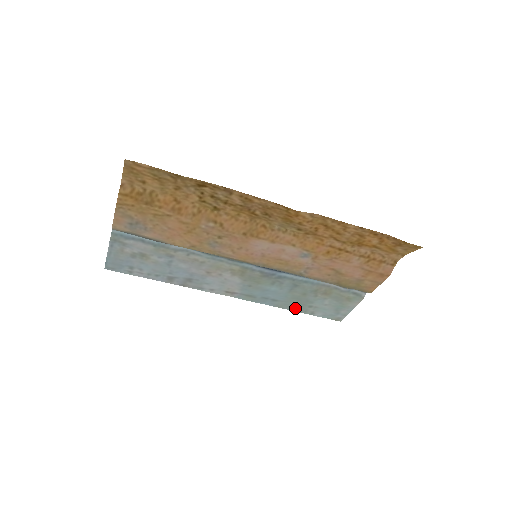
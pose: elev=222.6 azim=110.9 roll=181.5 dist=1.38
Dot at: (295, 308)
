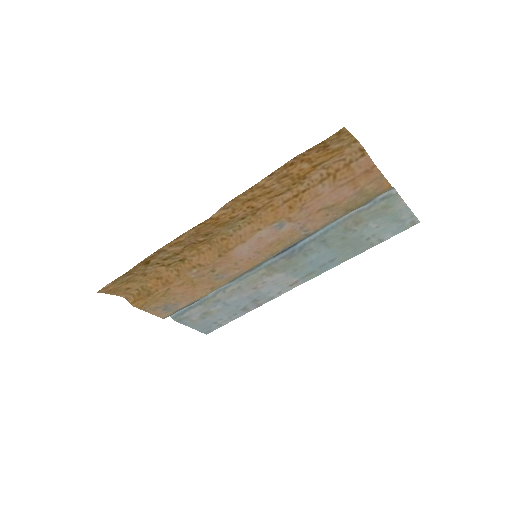
Dot at: (359, 250)
